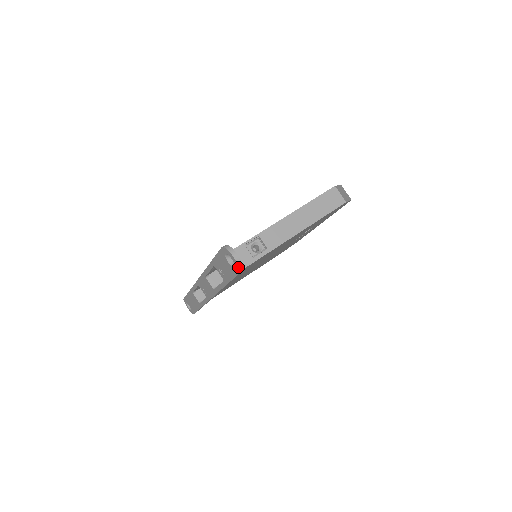
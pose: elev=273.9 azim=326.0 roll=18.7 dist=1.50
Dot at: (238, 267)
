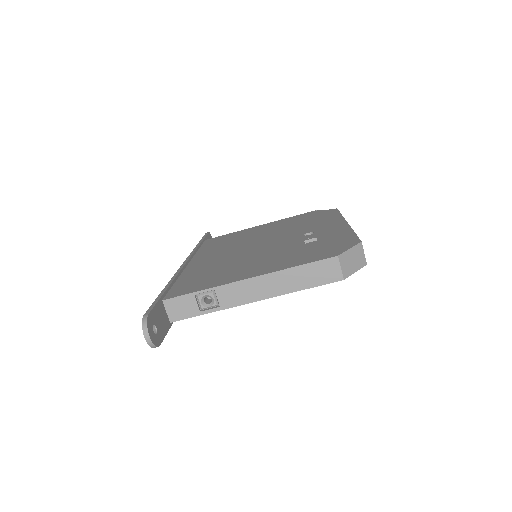
Dot at: (150, 346)
